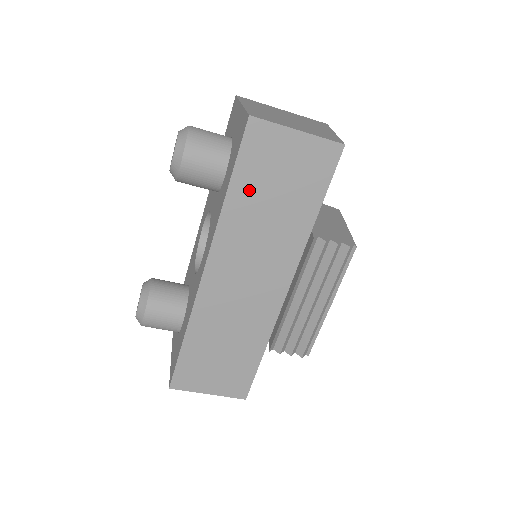
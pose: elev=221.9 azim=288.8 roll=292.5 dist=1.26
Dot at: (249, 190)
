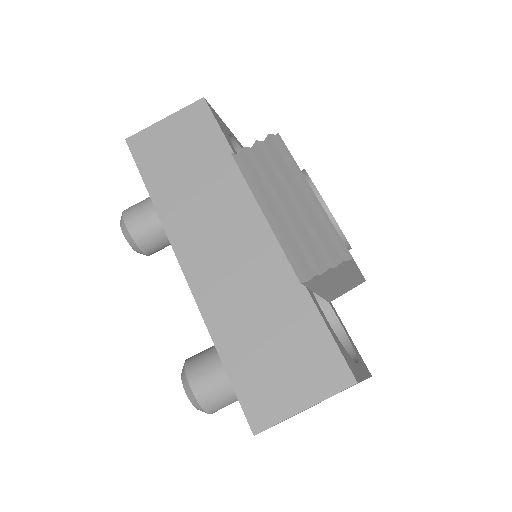
Dot at: (164, 179)
